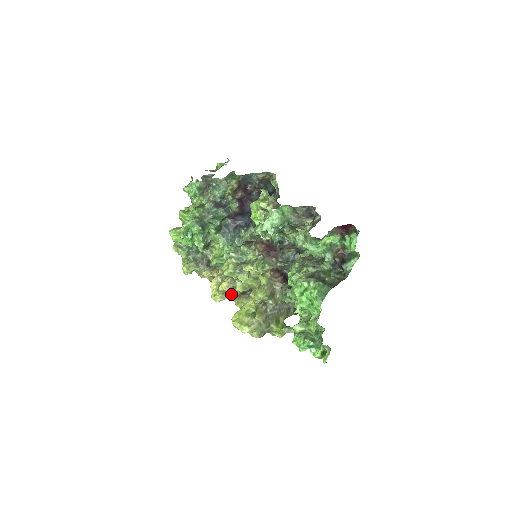
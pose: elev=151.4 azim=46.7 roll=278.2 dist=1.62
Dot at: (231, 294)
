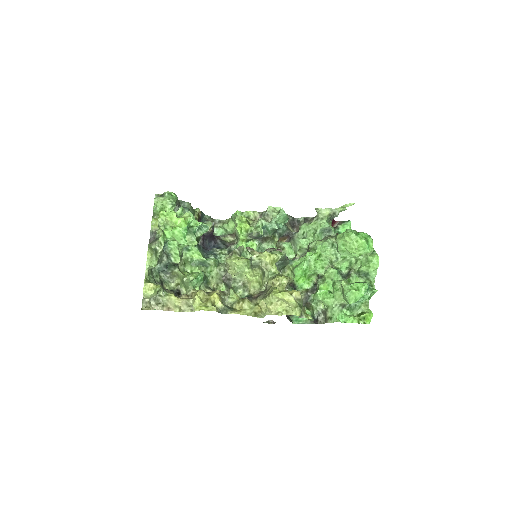
Dot at: (225, 306)
